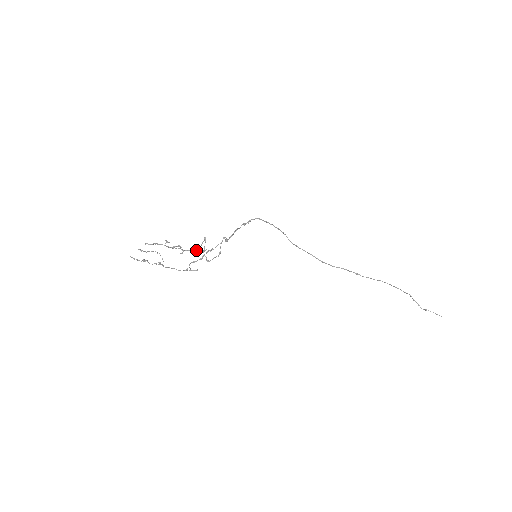
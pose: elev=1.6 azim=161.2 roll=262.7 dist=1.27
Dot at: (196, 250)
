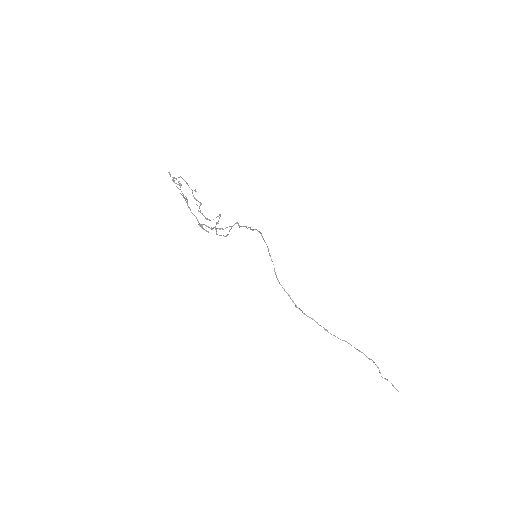
Dot at: occluded
